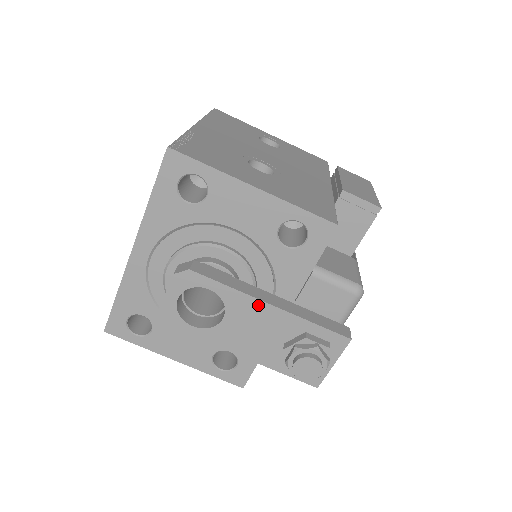
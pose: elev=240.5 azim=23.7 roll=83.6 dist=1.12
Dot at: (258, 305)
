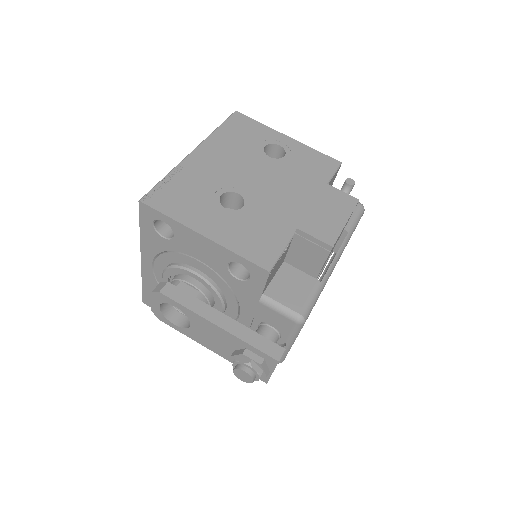
Dot at: (209, 323)
